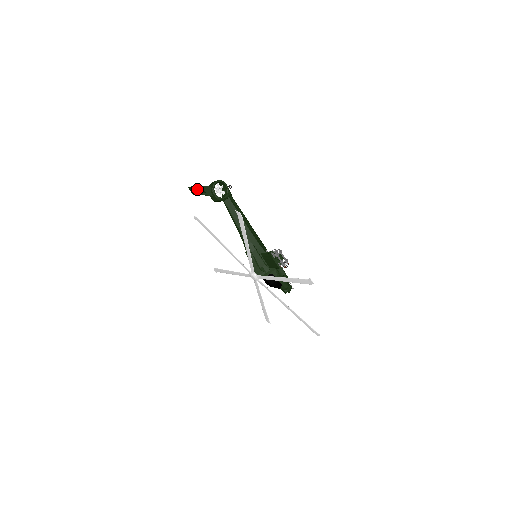
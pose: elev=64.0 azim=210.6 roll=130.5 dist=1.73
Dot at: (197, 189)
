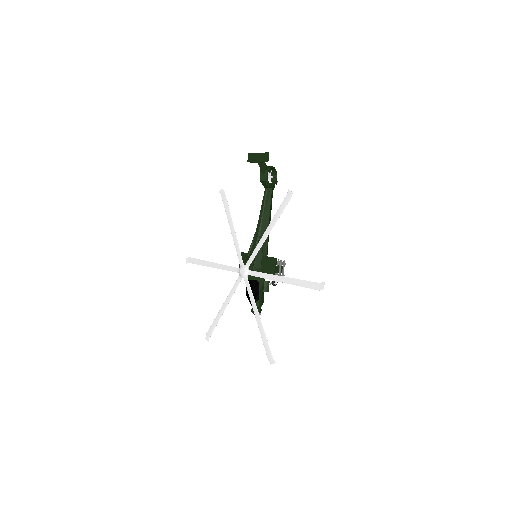
Dot at: (260, 156)
